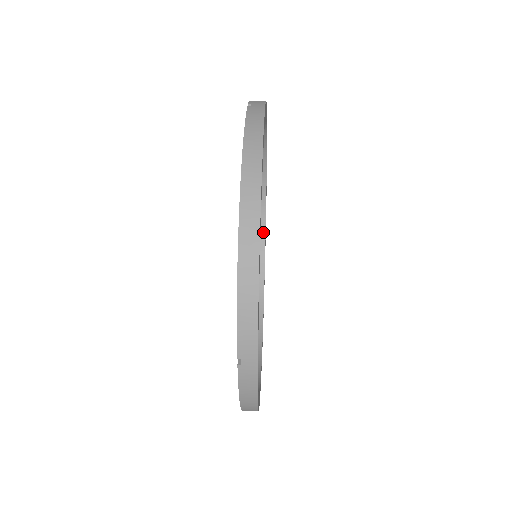
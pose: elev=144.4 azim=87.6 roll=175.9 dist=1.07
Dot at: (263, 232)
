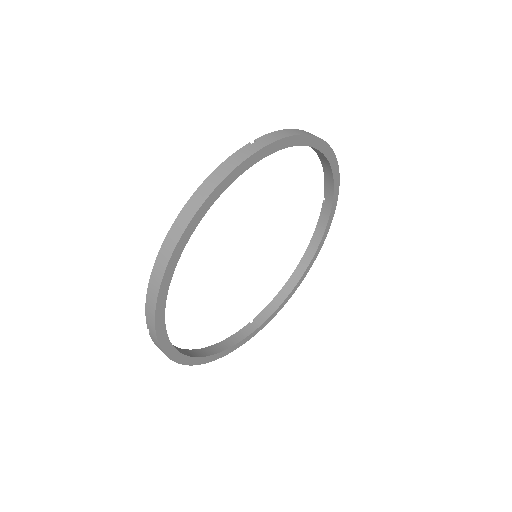
Dot at: (323, 229)
